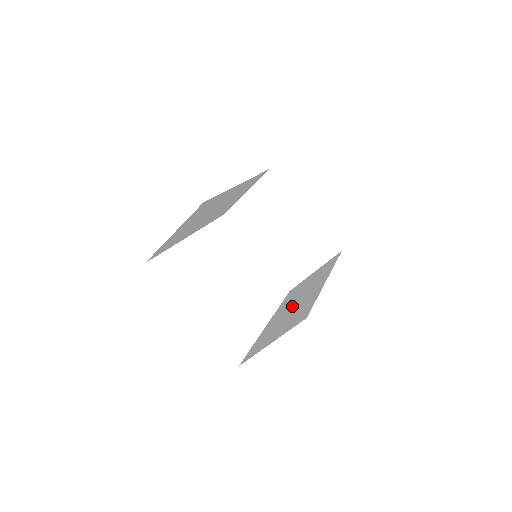
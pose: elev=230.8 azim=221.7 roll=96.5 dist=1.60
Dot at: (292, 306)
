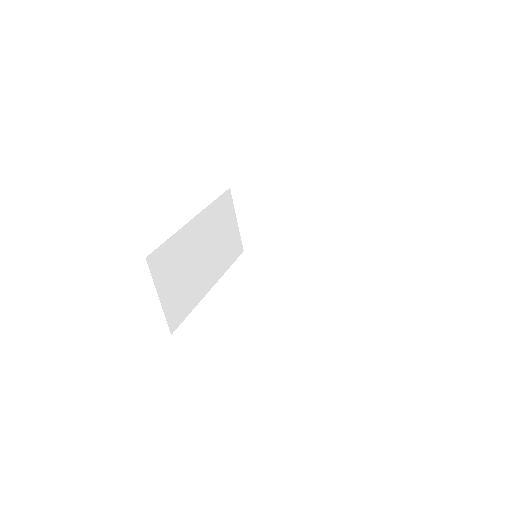
Dot at: occluded
